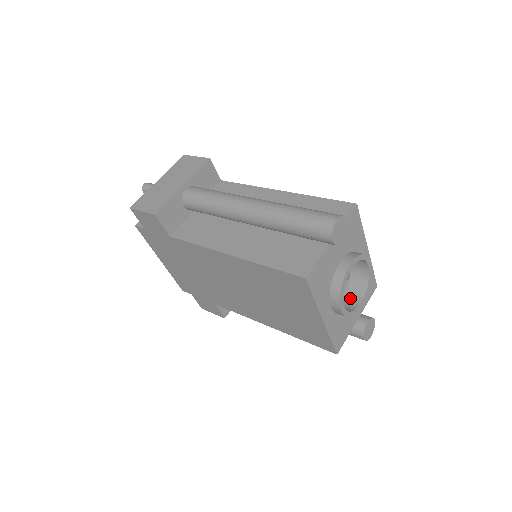
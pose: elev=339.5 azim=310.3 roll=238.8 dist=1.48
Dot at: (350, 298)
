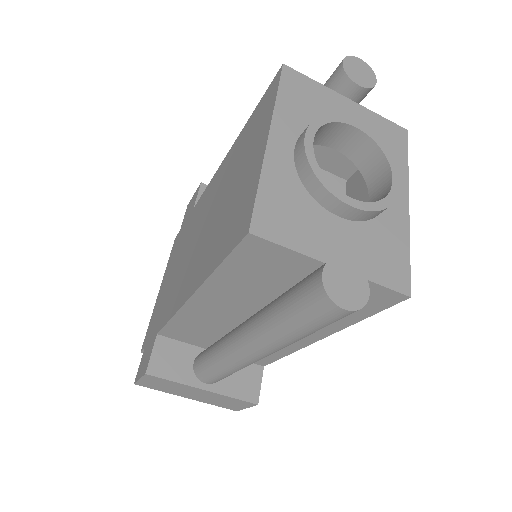
Dot at: occluded
